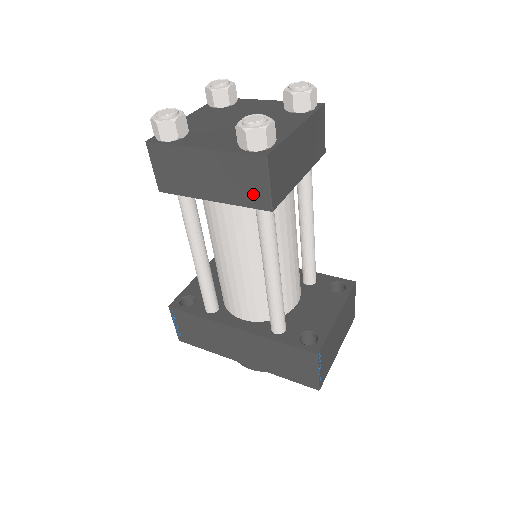
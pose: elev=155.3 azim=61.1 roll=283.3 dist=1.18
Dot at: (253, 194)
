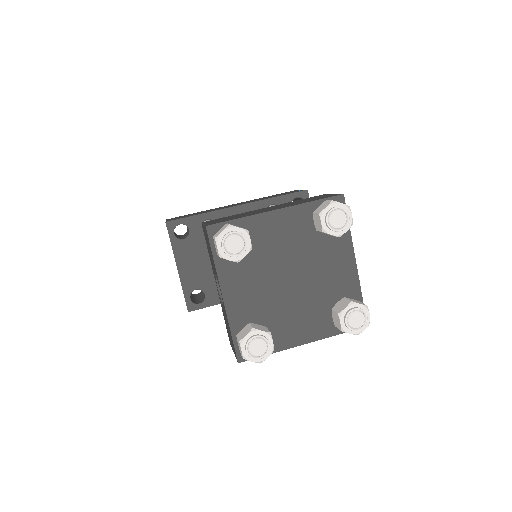
Dot at: occluded
